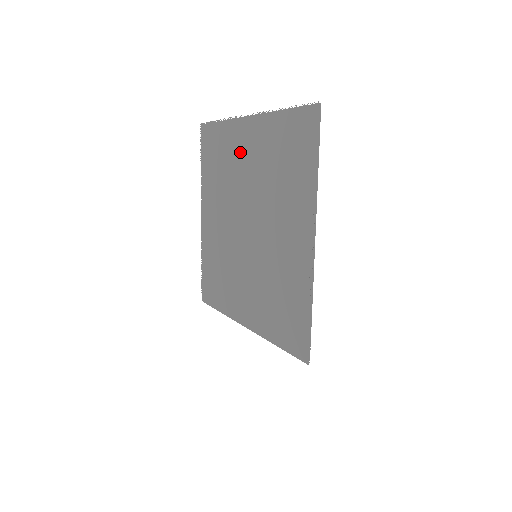
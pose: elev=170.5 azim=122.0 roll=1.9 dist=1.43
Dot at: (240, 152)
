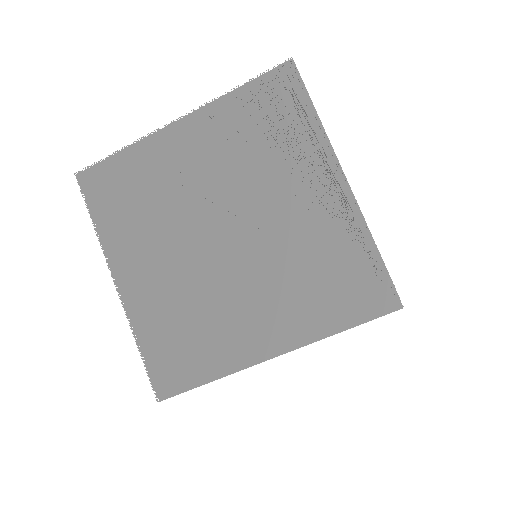
Dot at: (177, 163)
